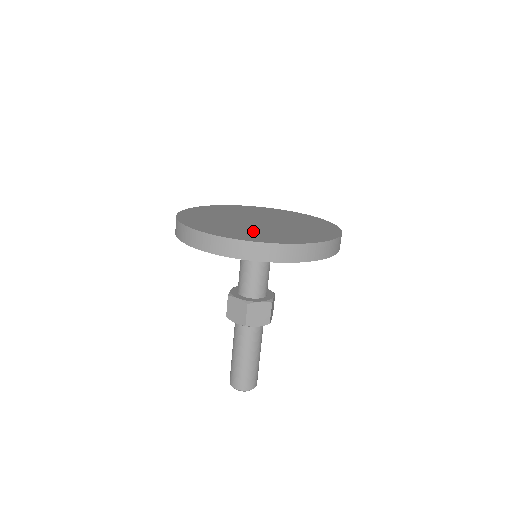
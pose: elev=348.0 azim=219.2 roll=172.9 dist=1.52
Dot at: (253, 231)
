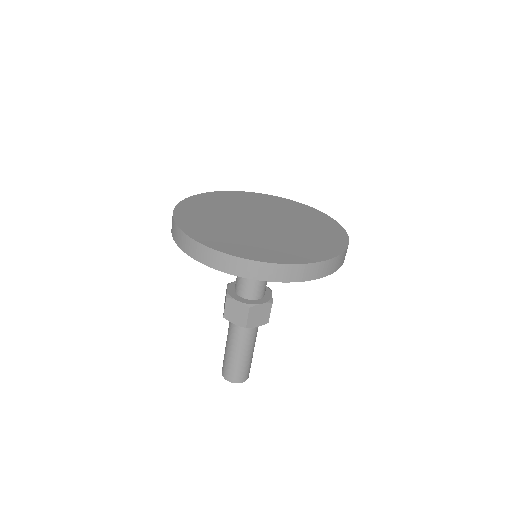
Dot at: (265, 243)
